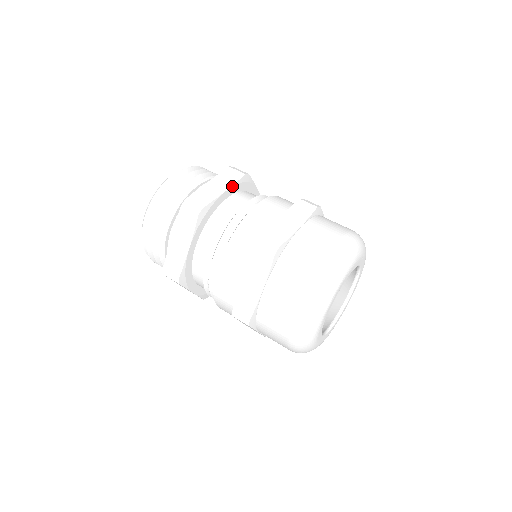
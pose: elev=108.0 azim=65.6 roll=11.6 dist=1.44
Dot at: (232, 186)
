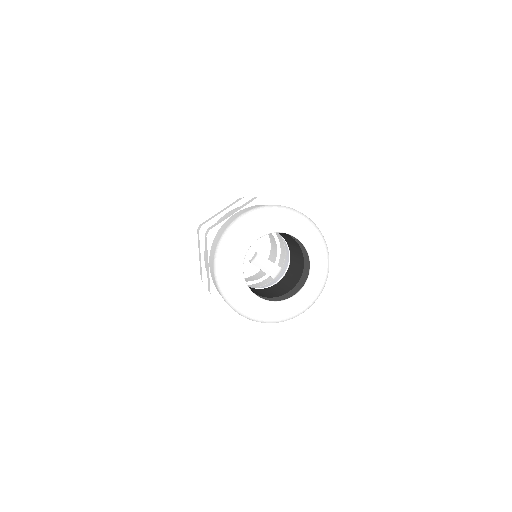
Dot at: occluded
